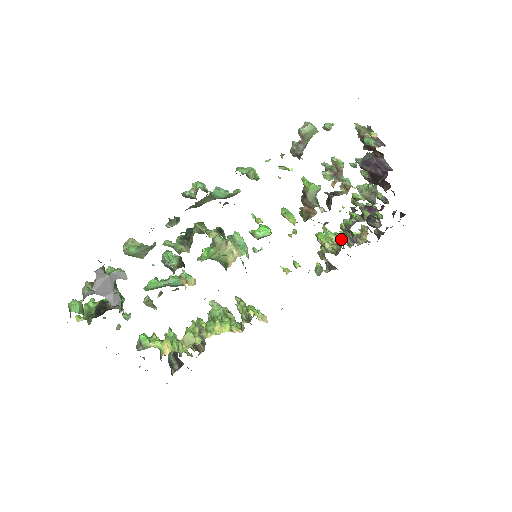
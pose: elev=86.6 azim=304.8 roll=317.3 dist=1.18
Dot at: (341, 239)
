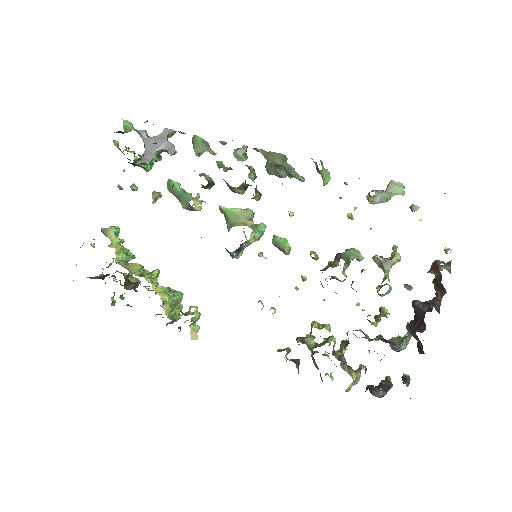
Dot at: (332, 339)
